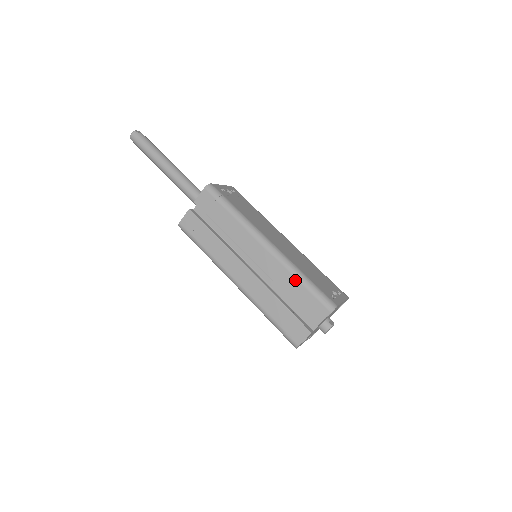
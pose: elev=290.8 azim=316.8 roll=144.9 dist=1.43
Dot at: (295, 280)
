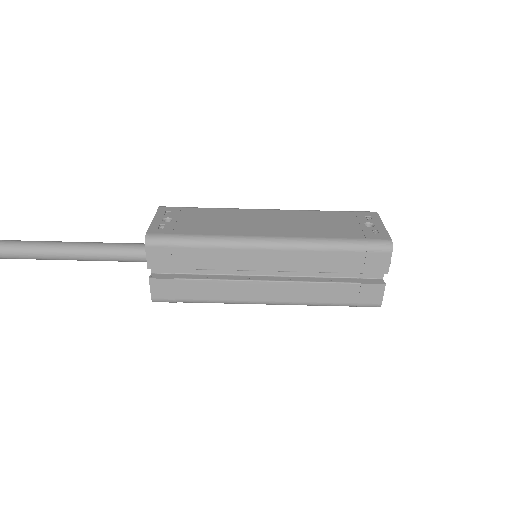
Dot at: (330, 253)
